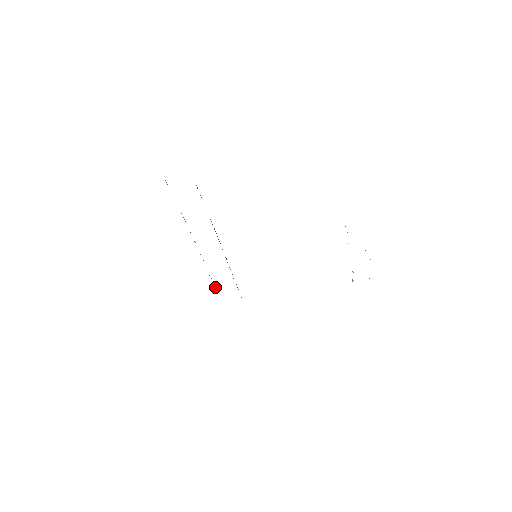
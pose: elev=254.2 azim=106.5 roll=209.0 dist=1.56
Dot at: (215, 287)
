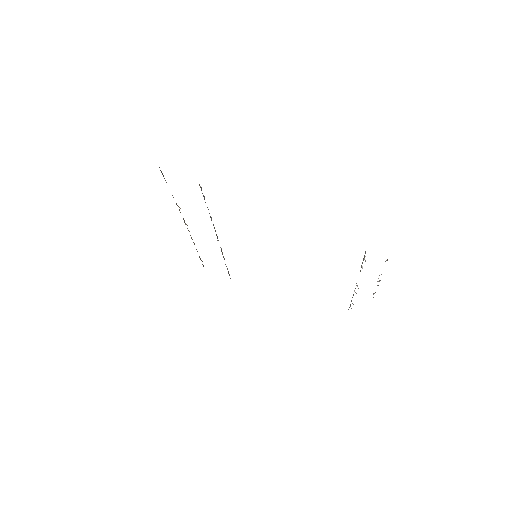
Dot at: (203, 266)
